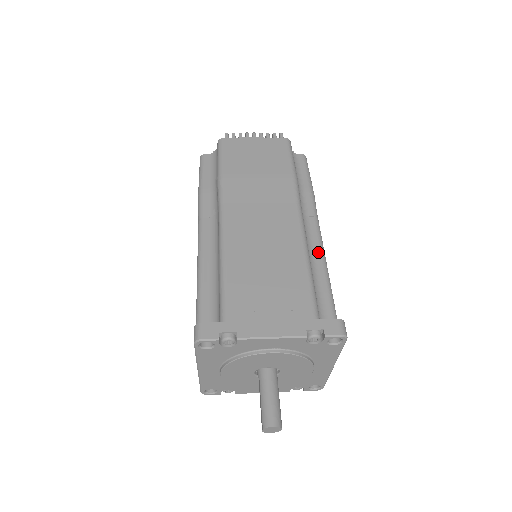
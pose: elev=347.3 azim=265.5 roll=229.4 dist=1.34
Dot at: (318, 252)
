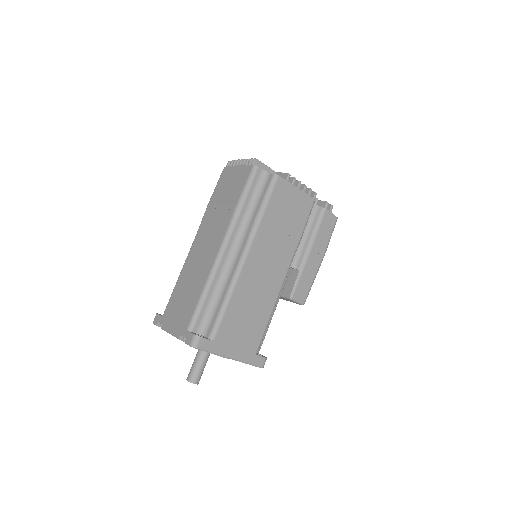
Dot at: (232, 275)
